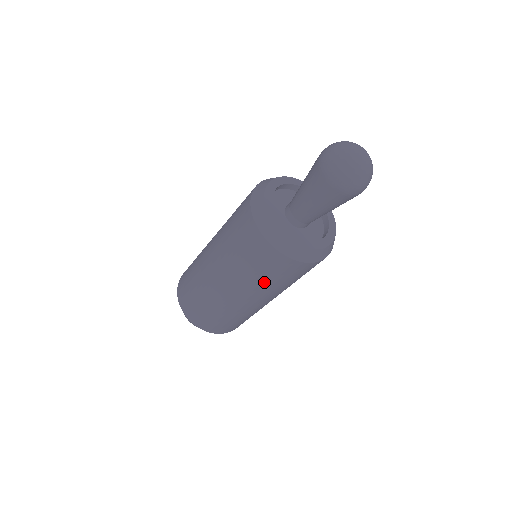
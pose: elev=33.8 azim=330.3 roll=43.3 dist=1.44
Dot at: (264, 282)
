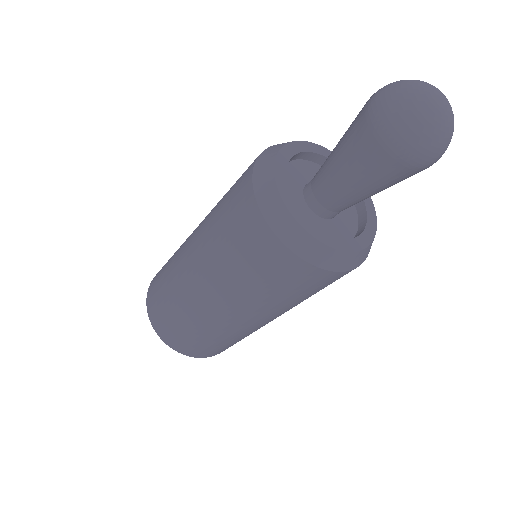
Dot at: (289, 301)
